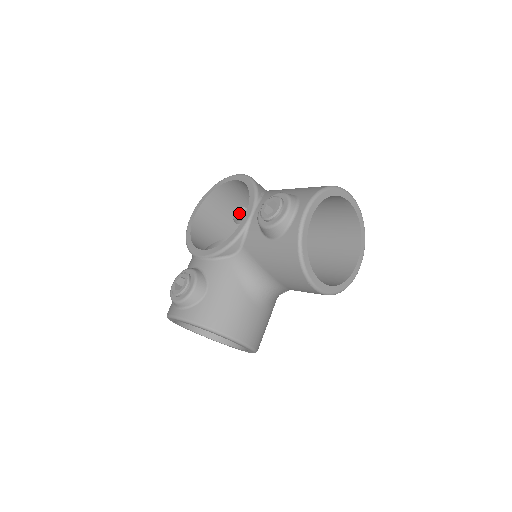
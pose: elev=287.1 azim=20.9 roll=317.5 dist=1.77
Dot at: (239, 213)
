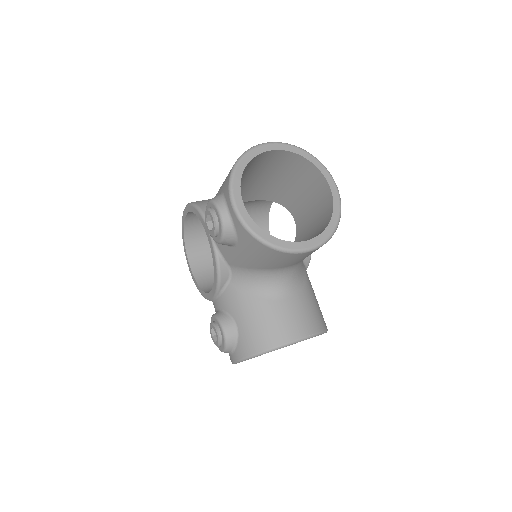
Dot at: occluded
